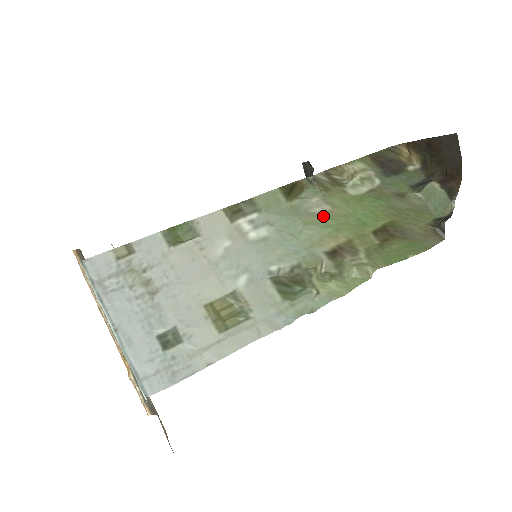
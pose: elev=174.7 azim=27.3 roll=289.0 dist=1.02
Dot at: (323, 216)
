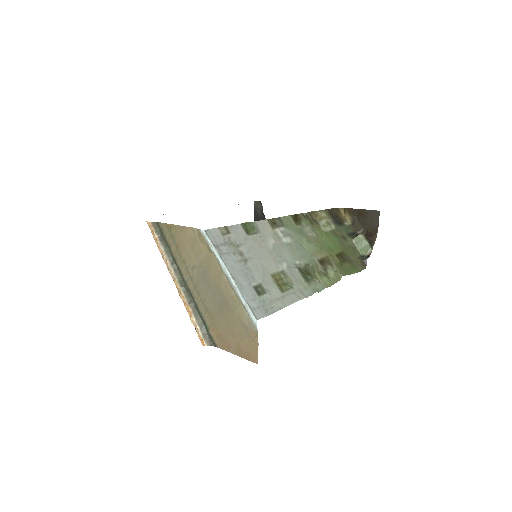
Dot at: (314, 239)
